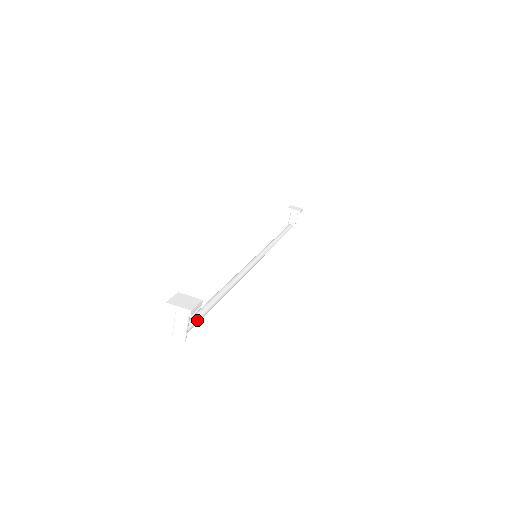
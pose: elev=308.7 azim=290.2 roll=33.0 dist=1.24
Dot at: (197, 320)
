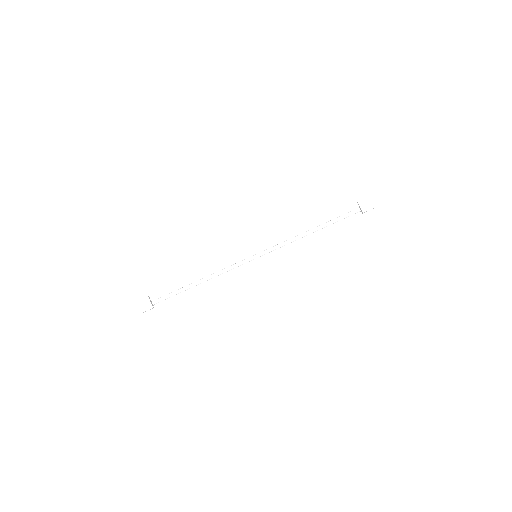
Dot at: occluded
